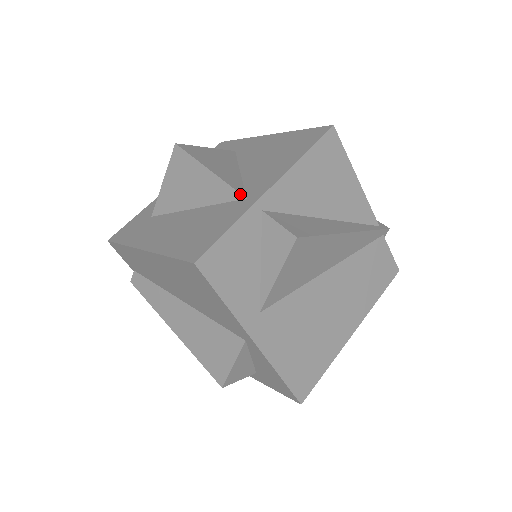
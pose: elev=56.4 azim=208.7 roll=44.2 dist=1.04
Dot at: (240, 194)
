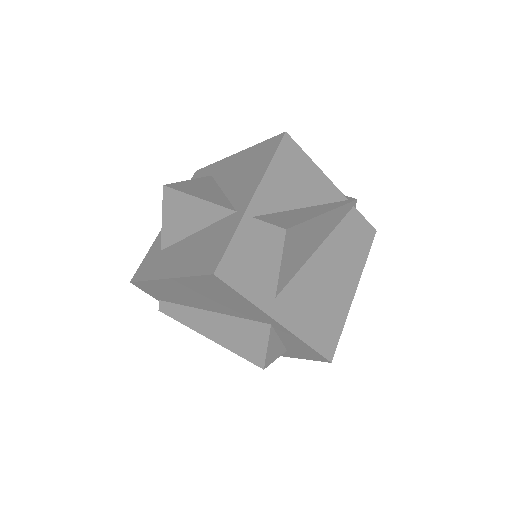
Dot at: (230, 210)
